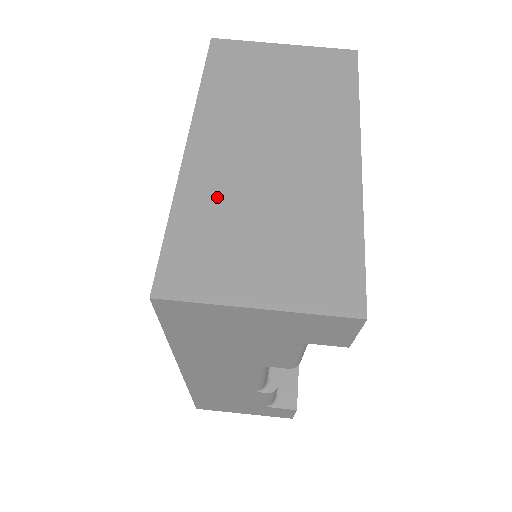
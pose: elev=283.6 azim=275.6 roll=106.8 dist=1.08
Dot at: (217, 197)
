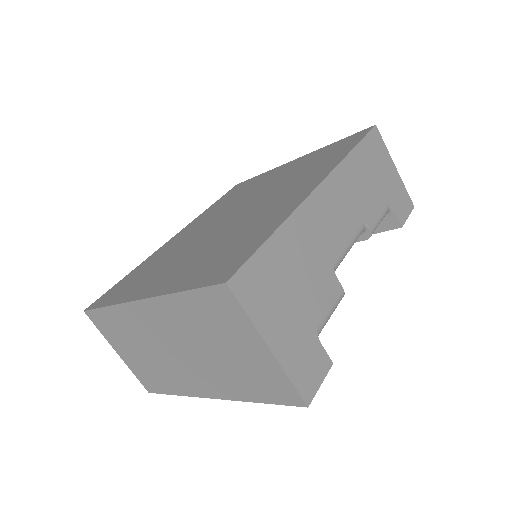
Dot at: (133, 327)
